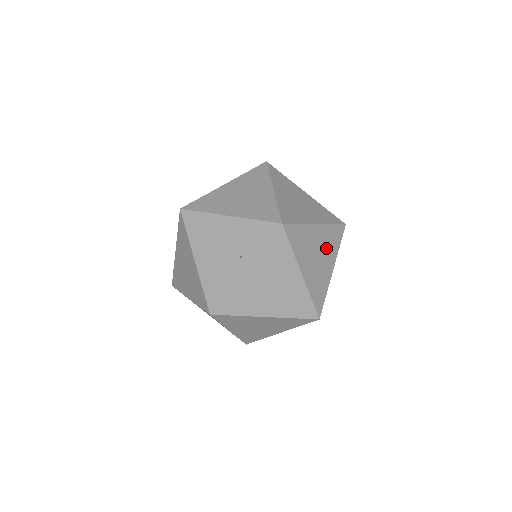
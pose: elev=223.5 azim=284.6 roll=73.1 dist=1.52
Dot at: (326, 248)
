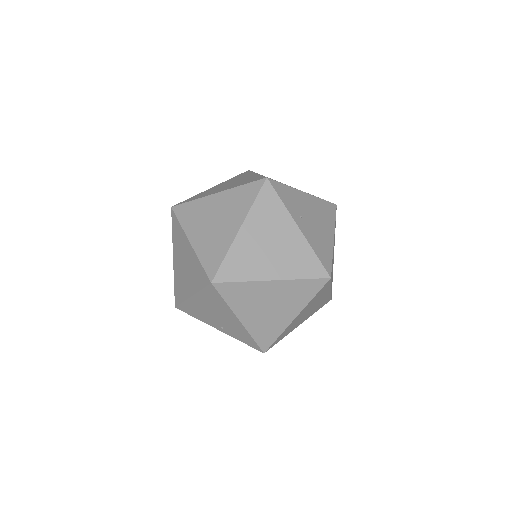
Dot at: occluded
